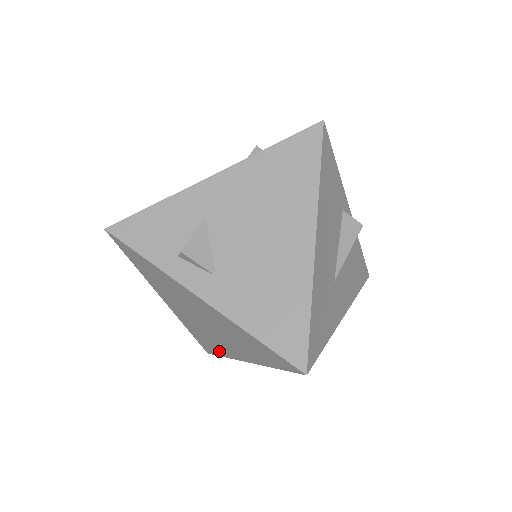
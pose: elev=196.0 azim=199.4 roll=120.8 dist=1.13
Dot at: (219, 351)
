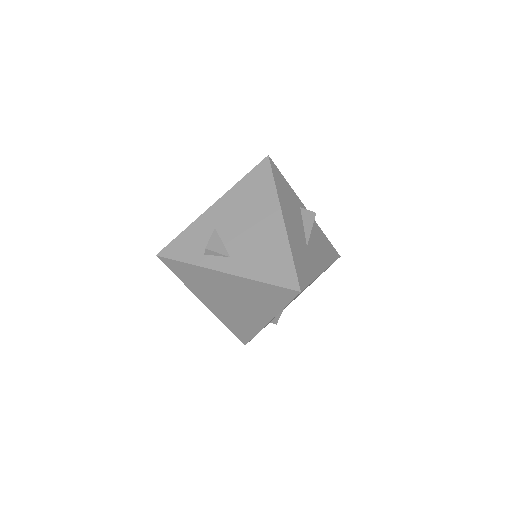
Dot at: (251, 331)
